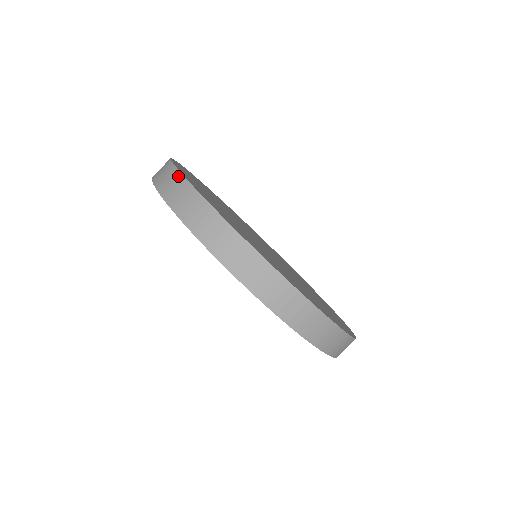
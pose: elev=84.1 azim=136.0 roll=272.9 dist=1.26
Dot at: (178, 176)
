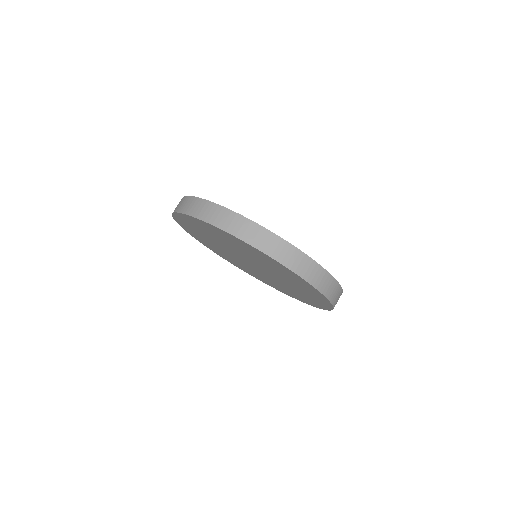
Dot at: occluded
